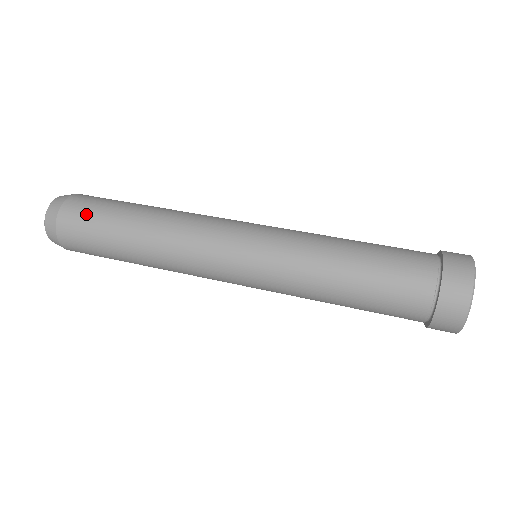
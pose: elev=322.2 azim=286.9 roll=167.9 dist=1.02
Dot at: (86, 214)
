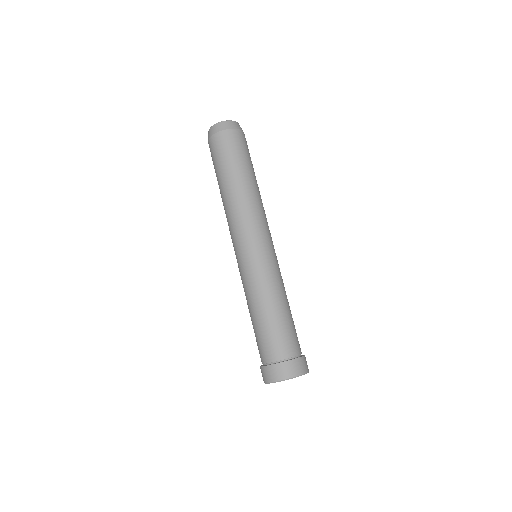
Dot at: (212, 160)
